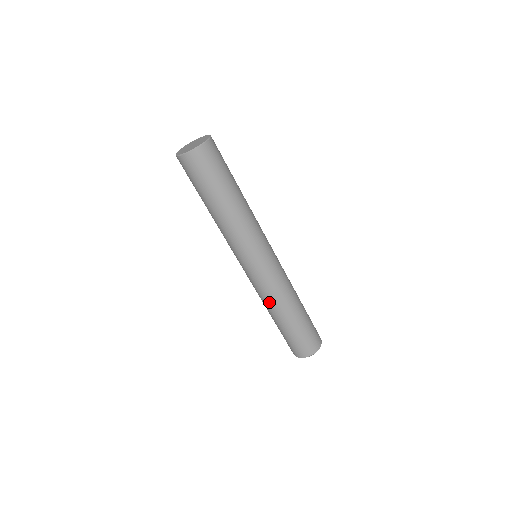
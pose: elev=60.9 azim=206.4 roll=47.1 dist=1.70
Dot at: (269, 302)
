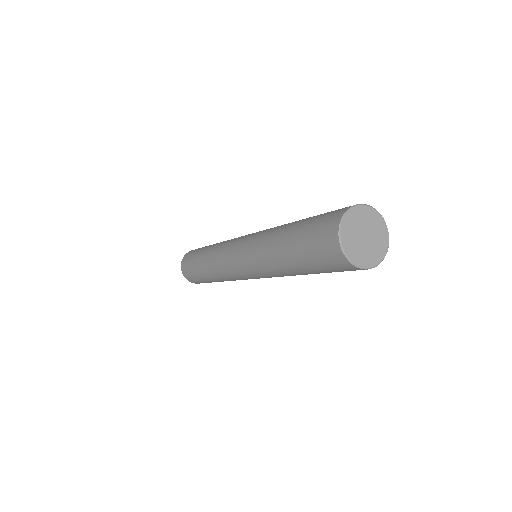
Dot at: (221, 277)
